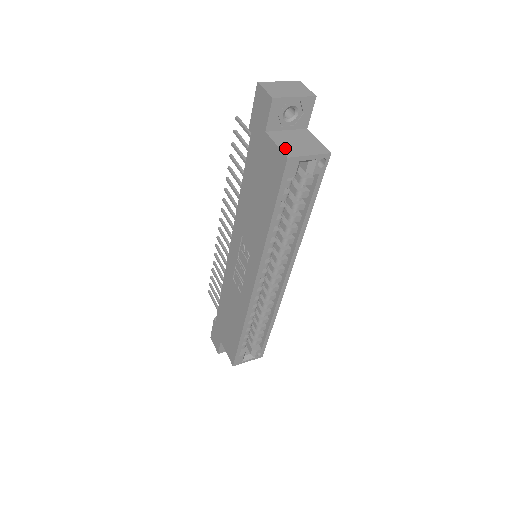
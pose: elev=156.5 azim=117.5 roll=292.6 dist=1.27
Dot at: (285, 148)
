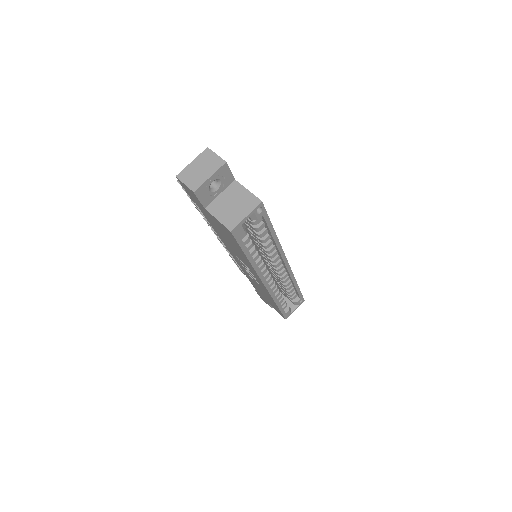
Dot at: (225, 220)
